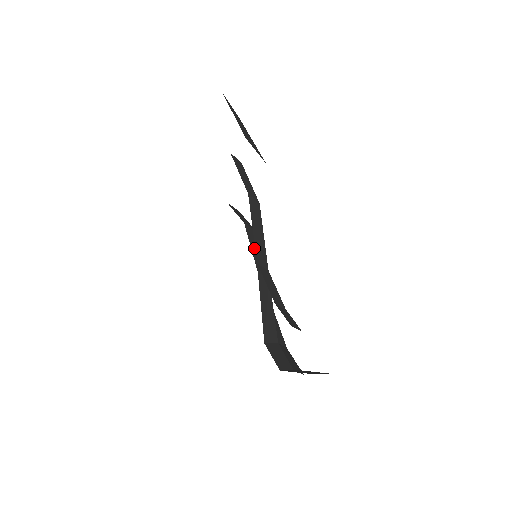
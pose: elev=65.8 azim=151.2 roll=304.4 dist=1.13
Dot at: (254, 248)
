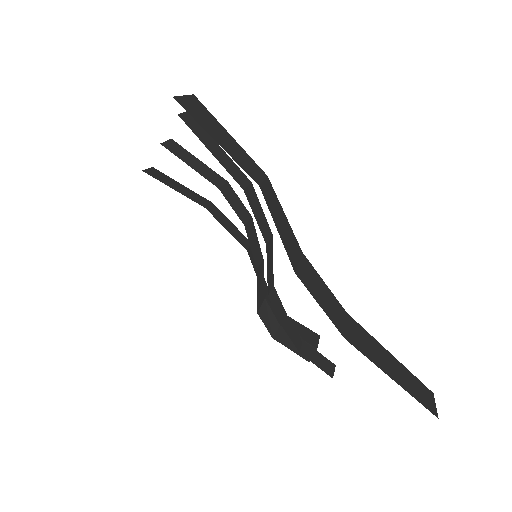
Dot at: (253, 244)
